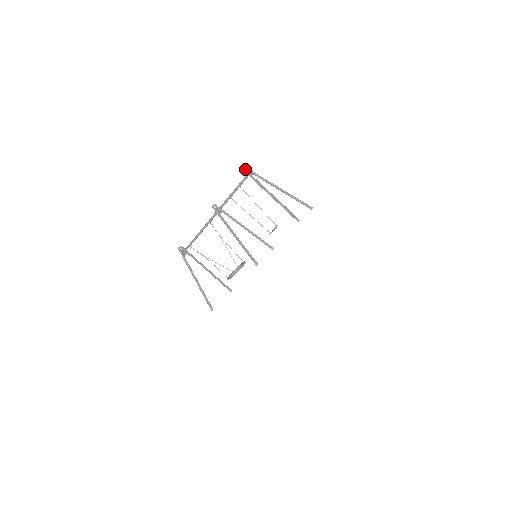
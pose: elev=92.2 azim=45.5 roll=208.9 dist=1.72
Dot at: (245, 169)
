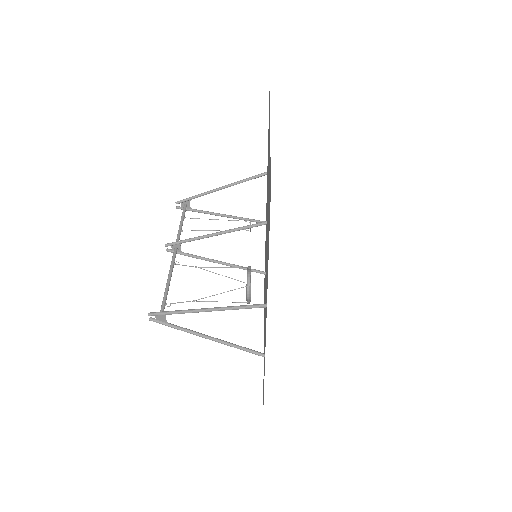
Dot at: (179, 201)
